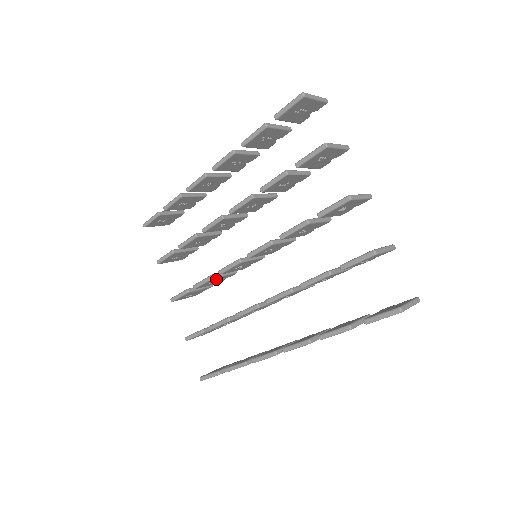
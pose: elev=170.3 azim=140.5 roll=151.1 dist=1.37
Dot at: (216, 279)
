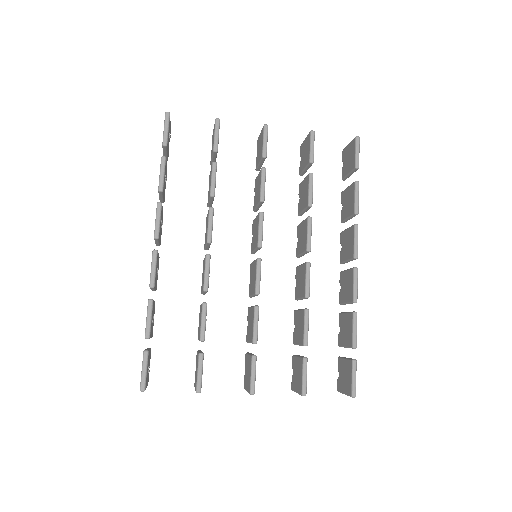
Dot at: occluded
